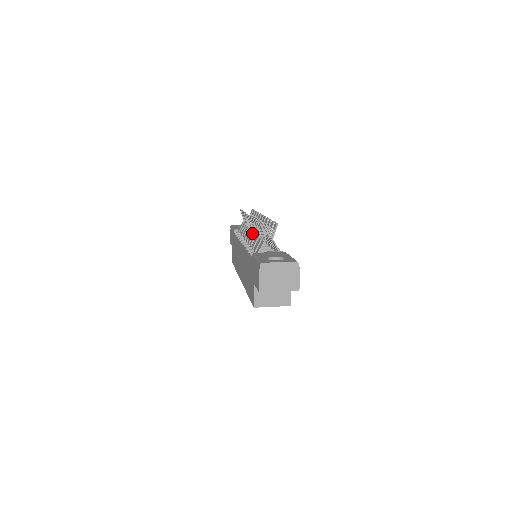
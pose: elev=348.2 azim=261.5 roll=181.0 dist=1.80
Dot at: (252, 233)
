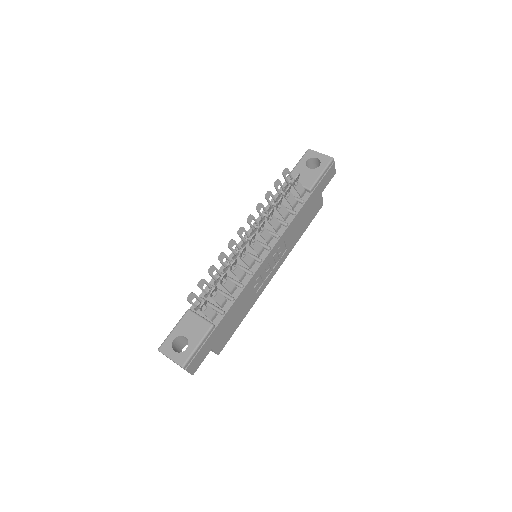
Dot at: occluded
